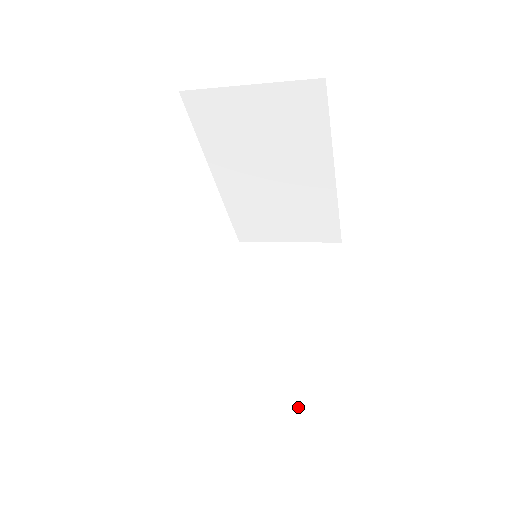
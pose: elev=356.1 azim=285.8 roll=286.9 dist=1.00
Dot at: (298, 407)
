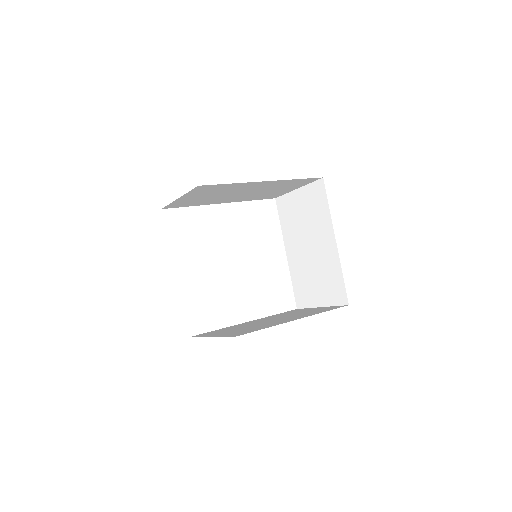
Dot at: (336, 305)
